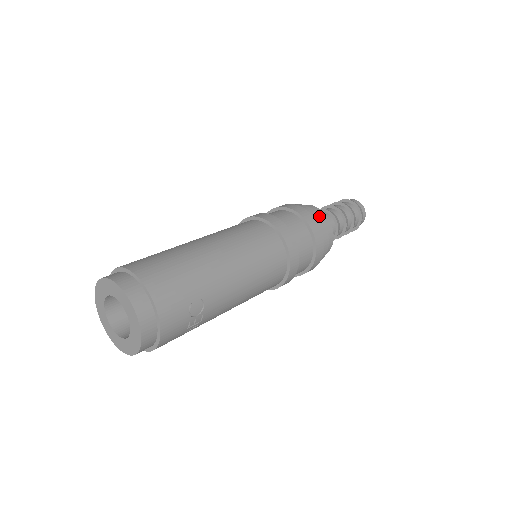
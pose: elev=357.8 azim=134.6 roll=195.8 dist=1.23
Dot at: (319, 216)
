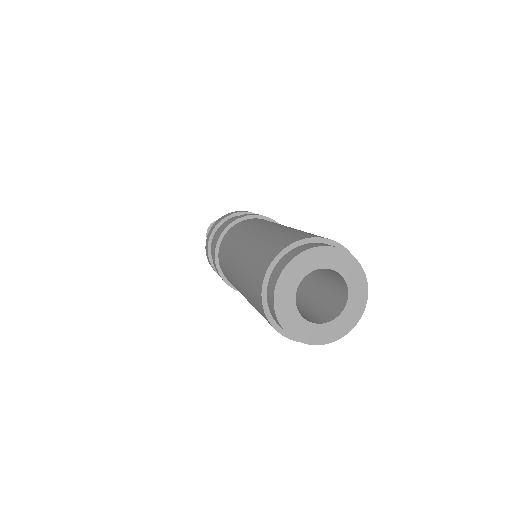
Dot at: occluded
